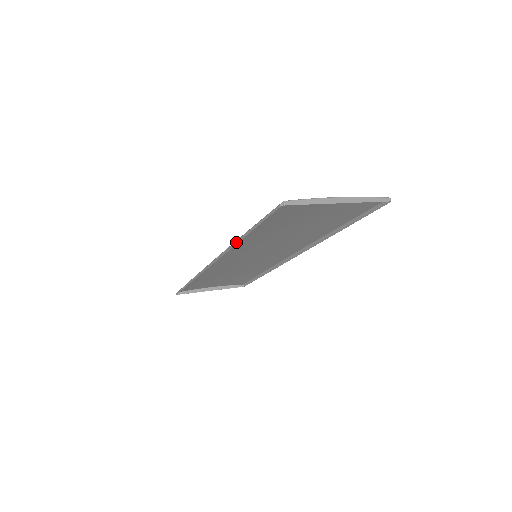
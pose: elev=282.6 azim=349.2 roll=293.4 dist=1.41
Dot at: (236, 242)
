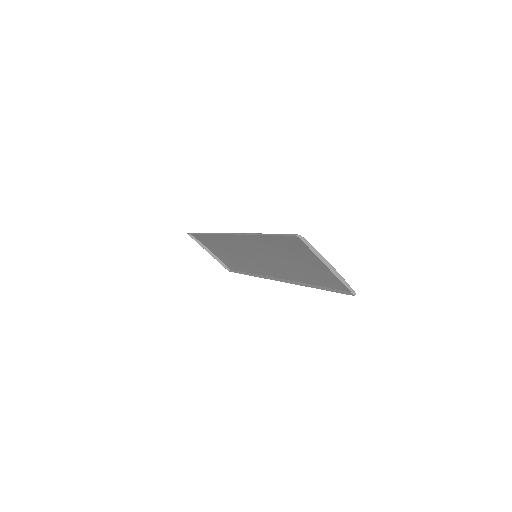
Dot at: (255, 234)
